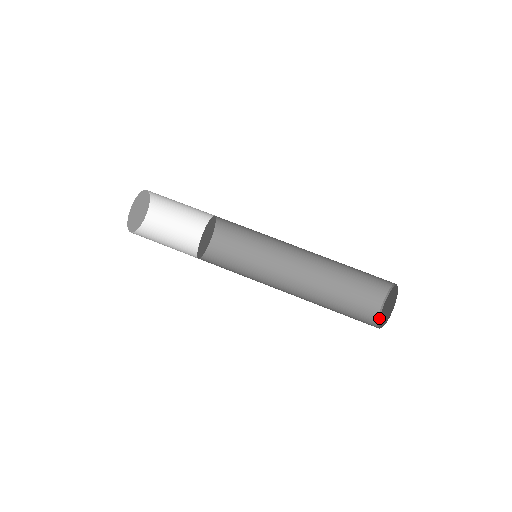
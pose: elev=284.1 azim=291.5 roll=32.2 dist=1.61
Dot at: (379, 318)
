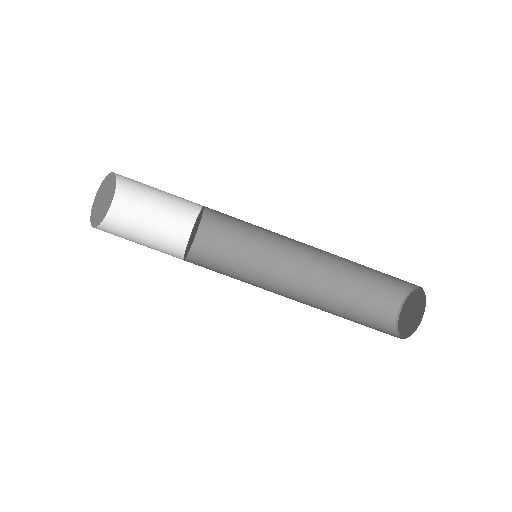
Dot at: (398, 316)
